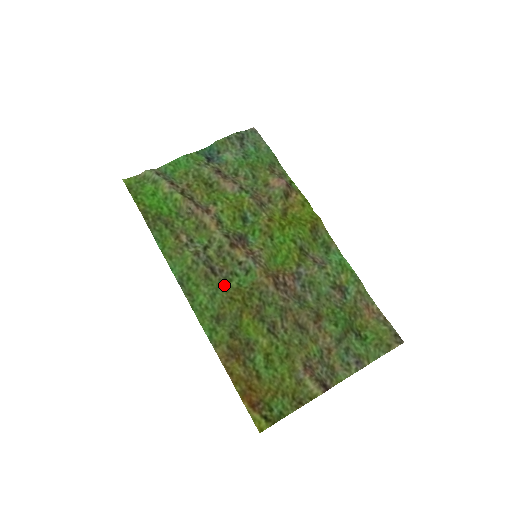
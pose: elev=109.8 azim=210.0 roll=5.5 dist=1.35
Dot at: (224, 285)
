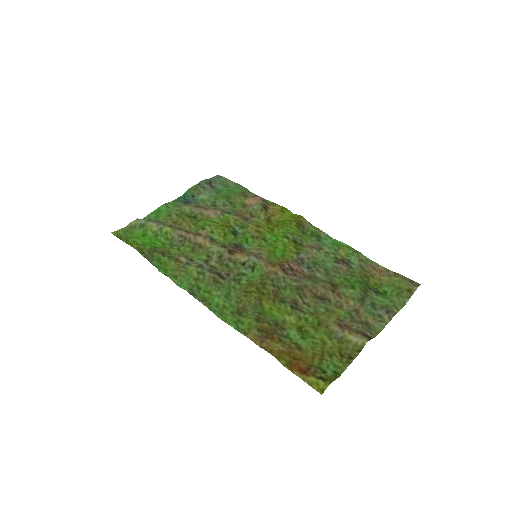
Dot at: (235, 285)
